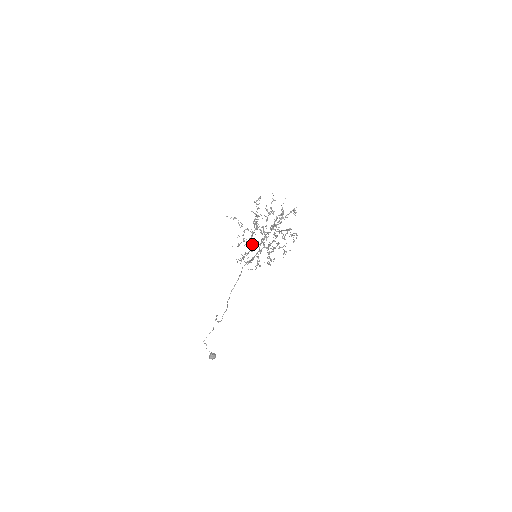
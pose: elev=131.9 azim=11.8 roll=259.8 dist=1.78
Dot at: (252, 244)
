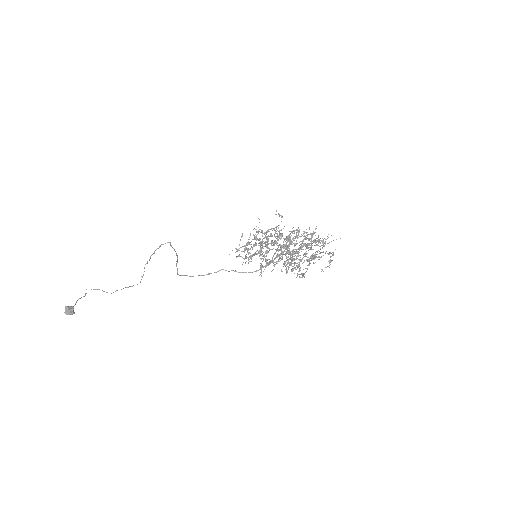
Dot at: occluded
